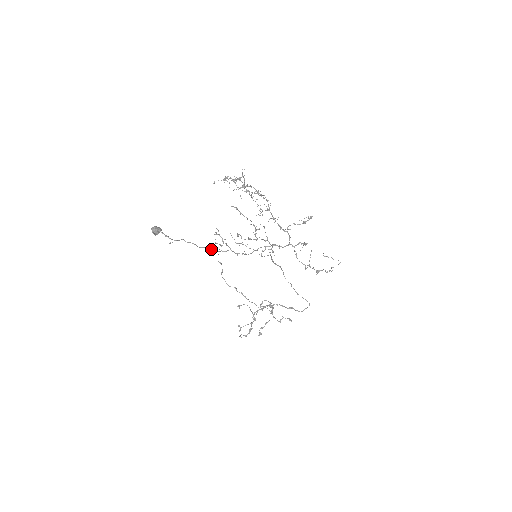
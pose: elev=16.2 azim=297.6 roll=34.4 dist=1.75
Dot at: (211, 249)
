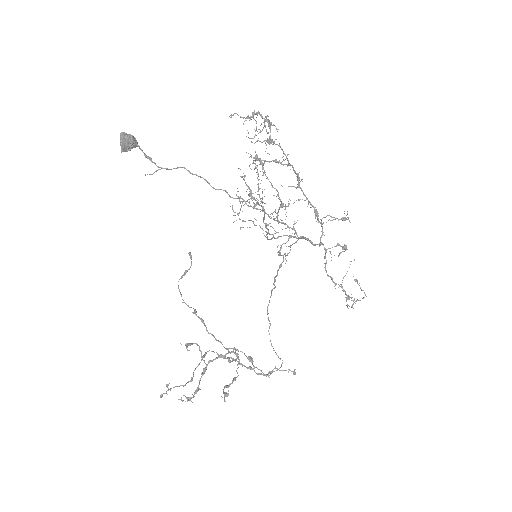
Dot at: occluded
